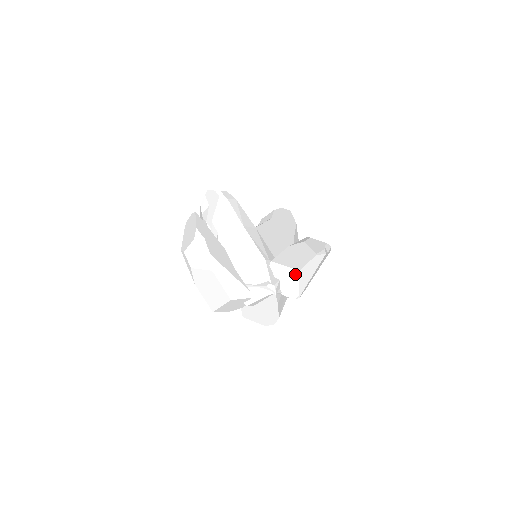
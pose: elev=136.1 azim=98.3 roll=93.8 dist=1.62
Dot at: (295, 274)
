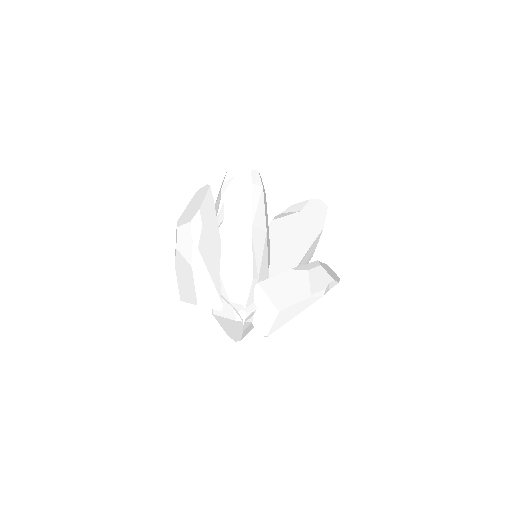
Dot at: (273, 312)
